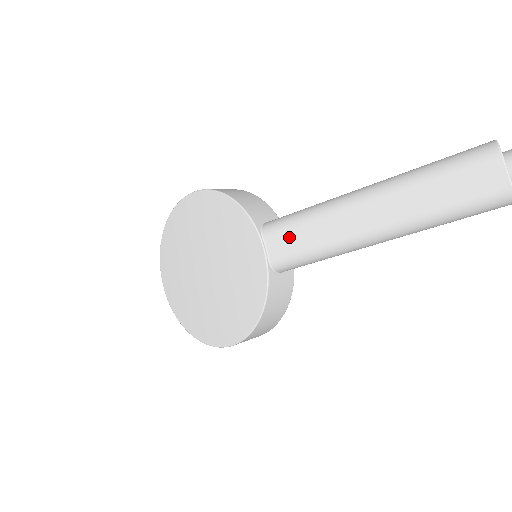
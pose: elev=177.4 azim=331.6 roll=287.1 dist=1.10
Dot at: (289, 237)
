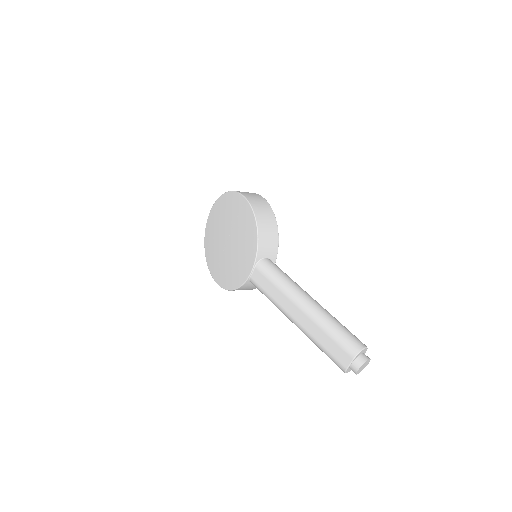
Dot at: (264, 281)
